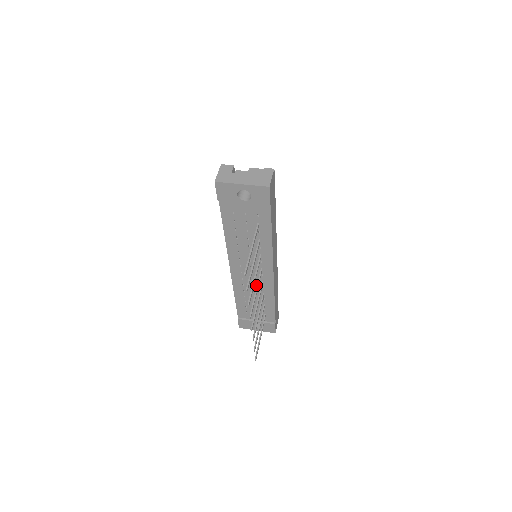
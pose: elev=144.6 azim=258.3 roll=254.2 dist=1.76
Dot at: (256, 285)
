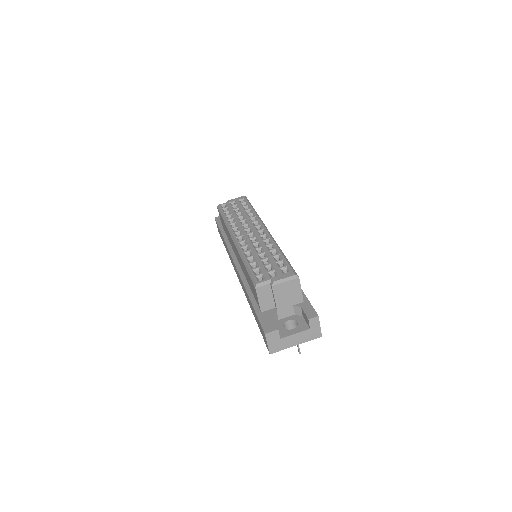
Dot at: occluded
